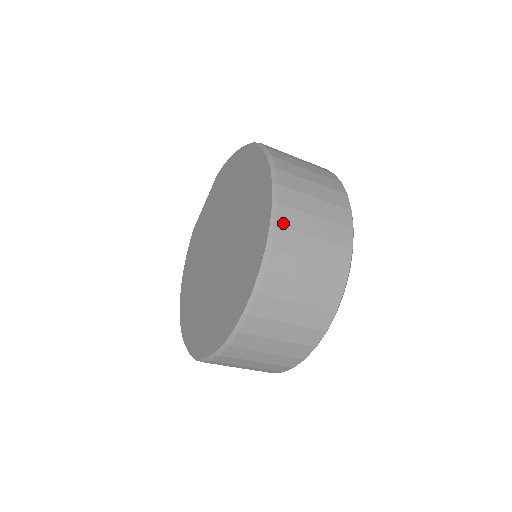
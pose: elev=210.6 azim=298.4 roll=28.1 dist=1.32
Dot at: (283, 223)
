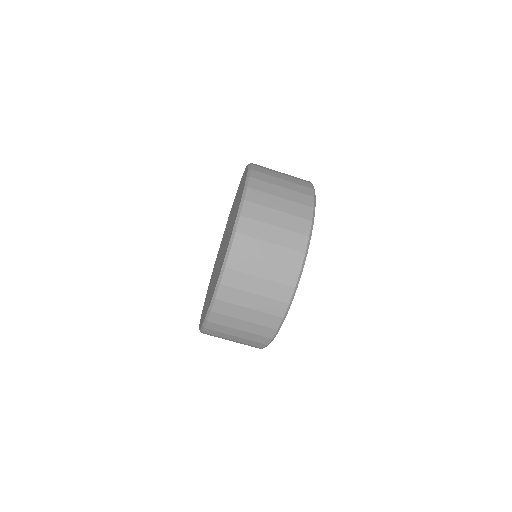
Dot at: (254, 187)
